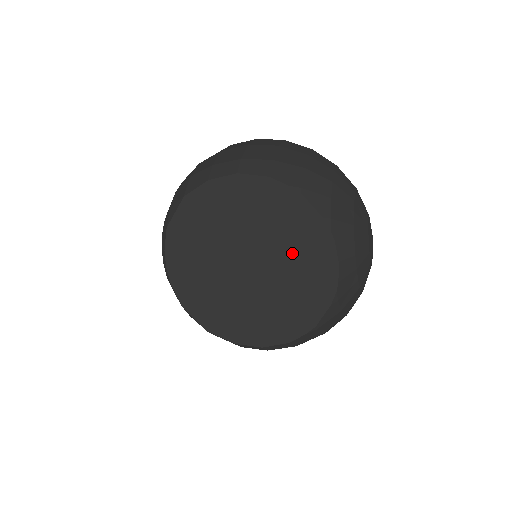
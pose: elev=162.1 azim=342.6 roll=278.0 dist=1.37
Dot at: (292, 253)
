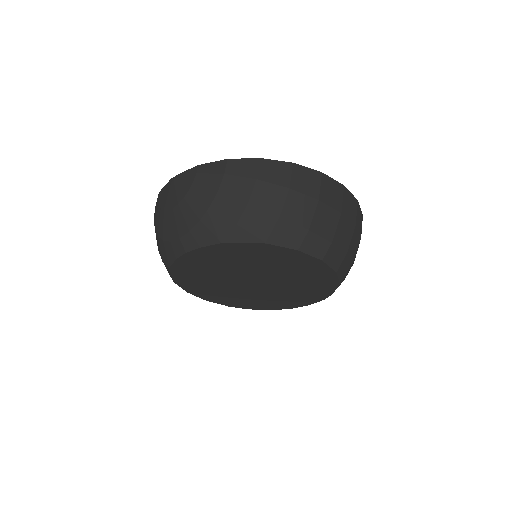
Dot at: (291, 293)
